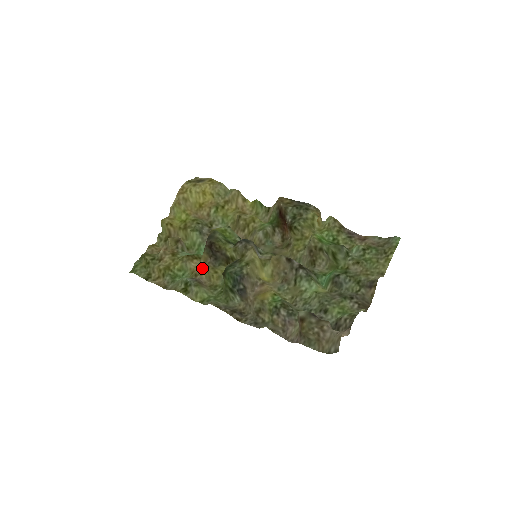
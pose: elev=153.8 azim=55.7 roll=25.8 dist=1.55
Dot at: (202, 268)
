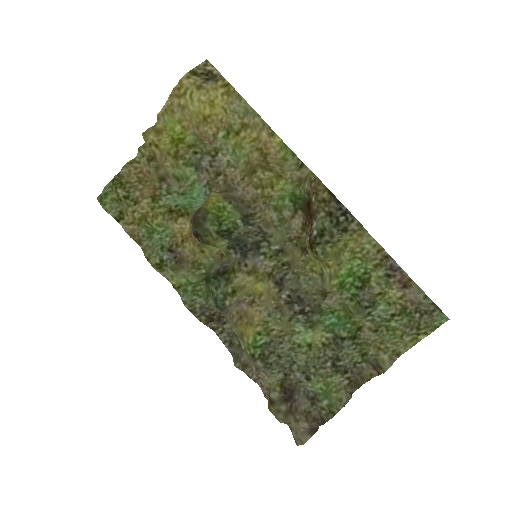
Dot at: (185, 241)
